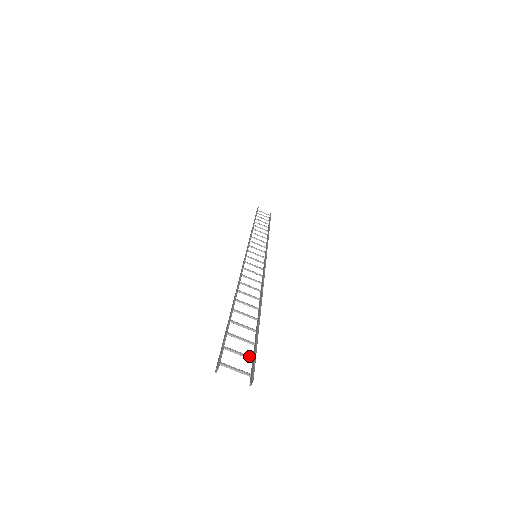
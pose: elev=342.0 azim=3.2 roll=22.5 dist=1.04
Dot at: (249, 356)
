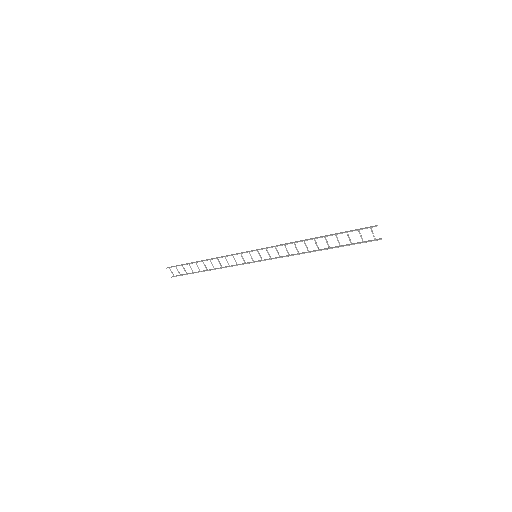
Dot at: occluded
